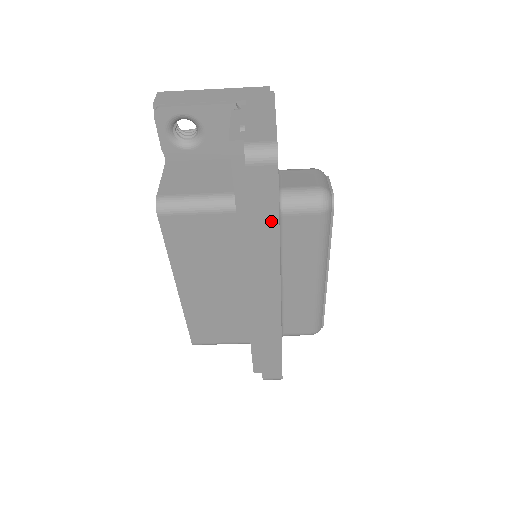
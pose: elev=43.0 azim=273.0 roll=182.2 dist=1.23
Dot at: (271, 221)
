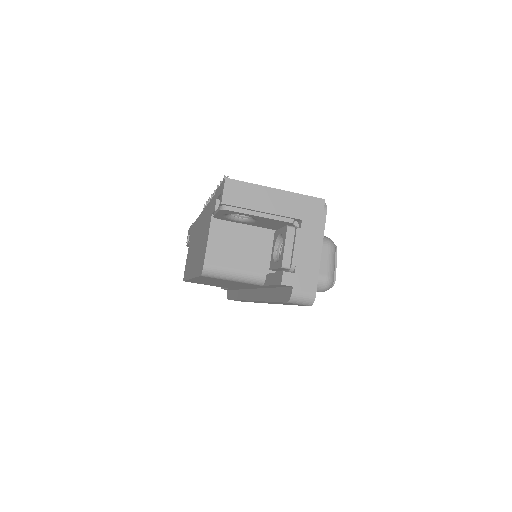
Dot at: occluded
